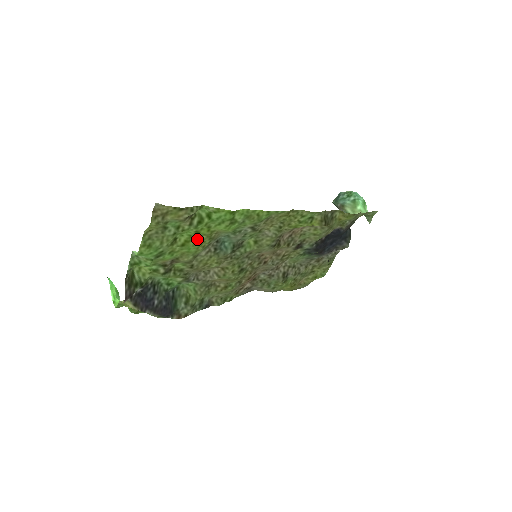
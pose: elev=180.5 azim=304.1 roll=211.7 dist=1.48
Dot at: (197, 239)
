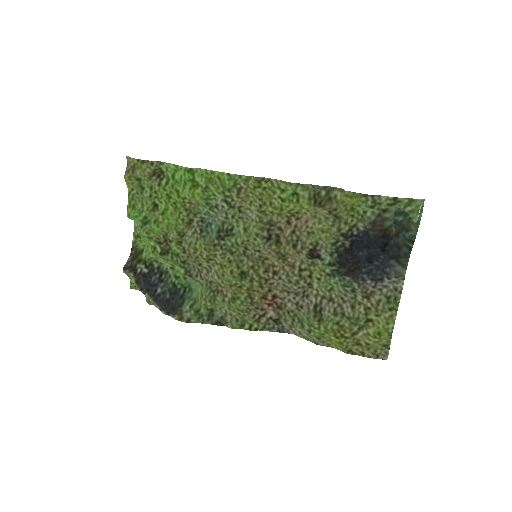
Dot at: (173, 208)
